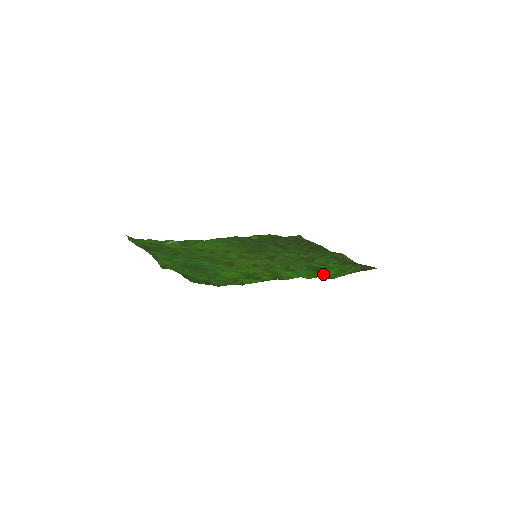
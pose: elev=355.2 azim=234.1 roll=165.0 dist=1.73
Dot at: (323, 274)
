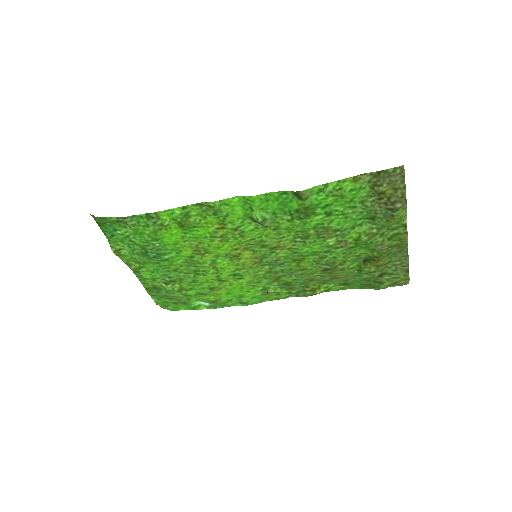
Dot at: (299, 202)
